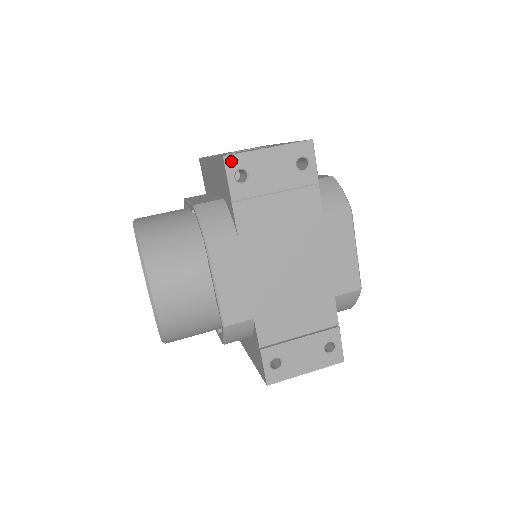
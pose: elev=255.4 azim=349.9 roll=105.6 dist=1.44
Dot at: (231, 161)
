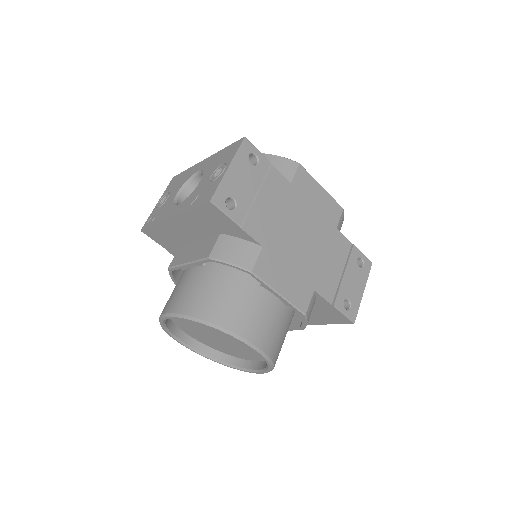
Dot at: (217, 200)
